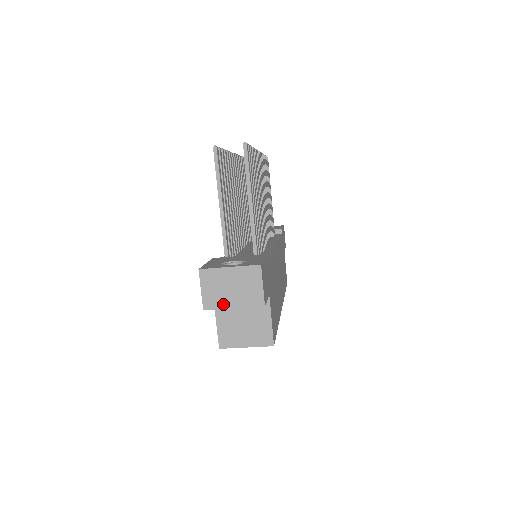
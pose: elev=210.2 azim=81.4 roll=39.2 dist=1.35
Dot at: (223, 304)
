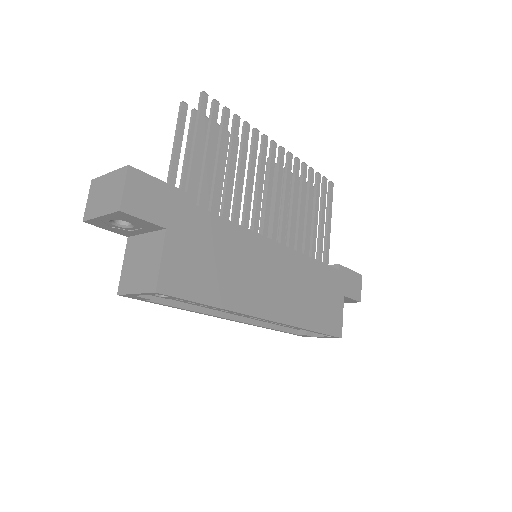
Dot at: (95, 213)
